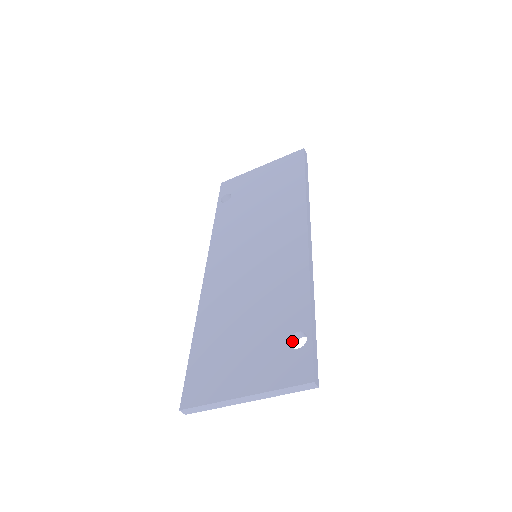
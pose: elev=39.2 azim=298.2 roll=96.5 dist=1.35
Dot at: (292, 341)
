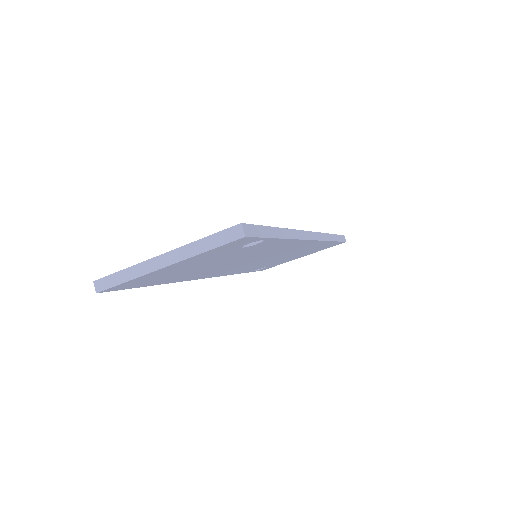
Dot at: occluded
